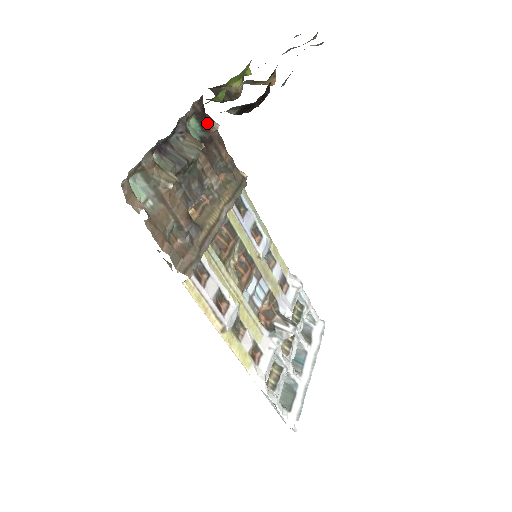
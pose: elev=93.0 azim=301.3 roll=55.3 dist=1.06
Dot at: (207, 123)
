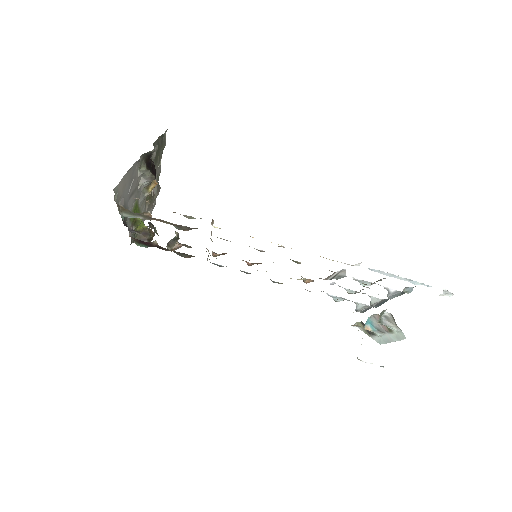
Dot at: (147, 243)
